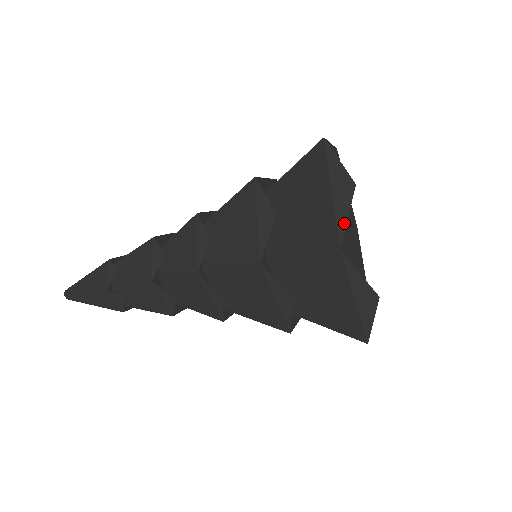
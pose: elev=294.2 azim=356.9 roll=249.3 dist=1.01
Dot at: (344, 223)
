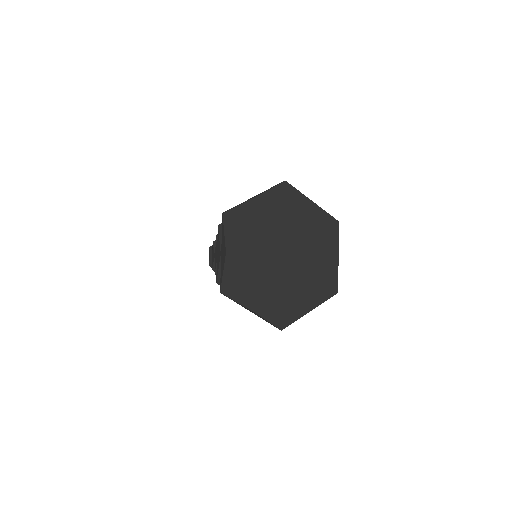
Dot at: (271, 324)
